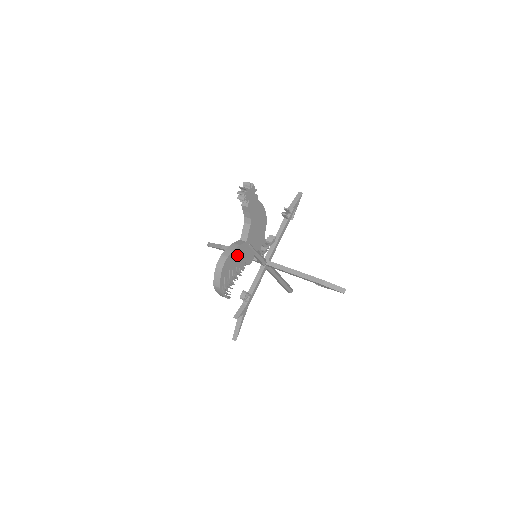
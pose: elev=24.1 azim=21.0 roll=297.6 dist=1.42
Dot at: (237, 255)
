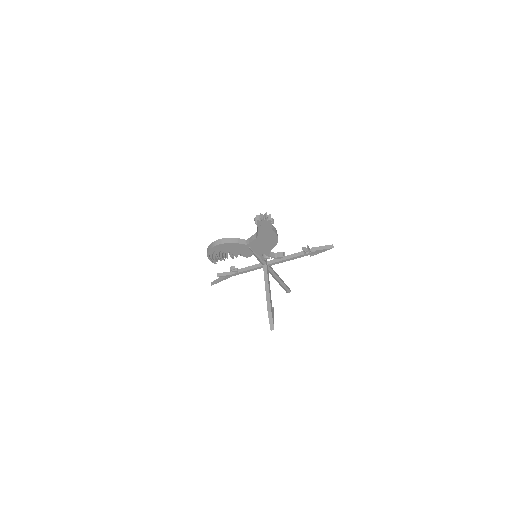
Dot at: (233, 247)
